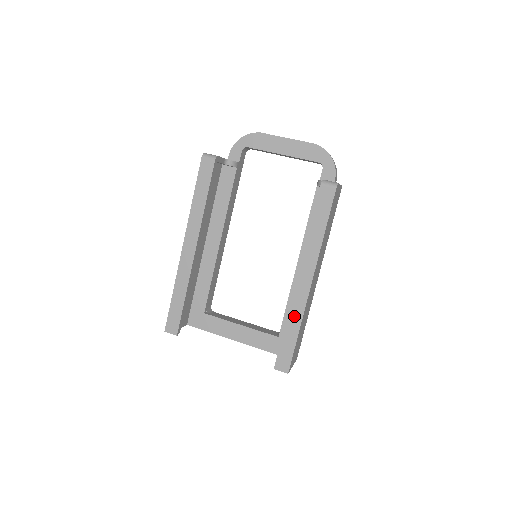
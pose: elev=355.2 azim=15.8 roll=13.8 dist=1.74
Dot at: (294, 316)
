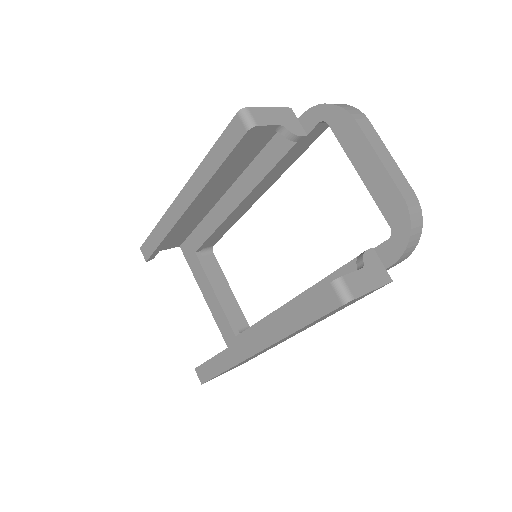
Dot at: (229, 357)
